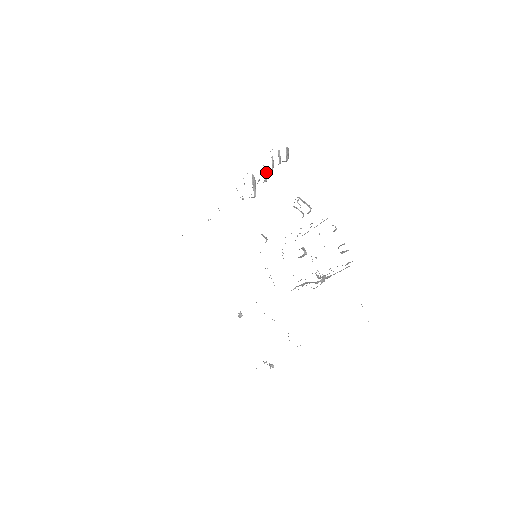
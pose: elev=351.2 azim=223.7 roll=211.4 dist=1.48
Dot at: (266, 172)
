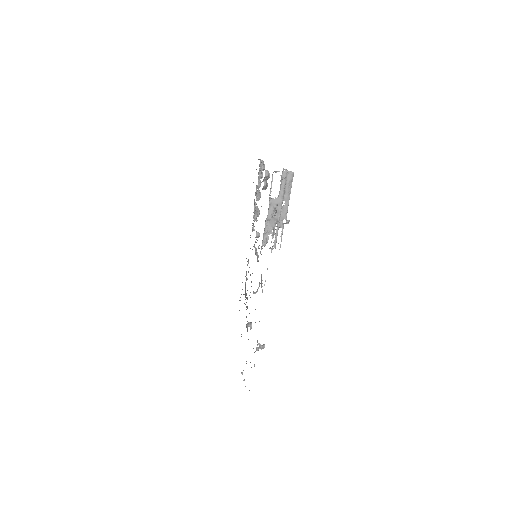
Dot at: (259, 192)
